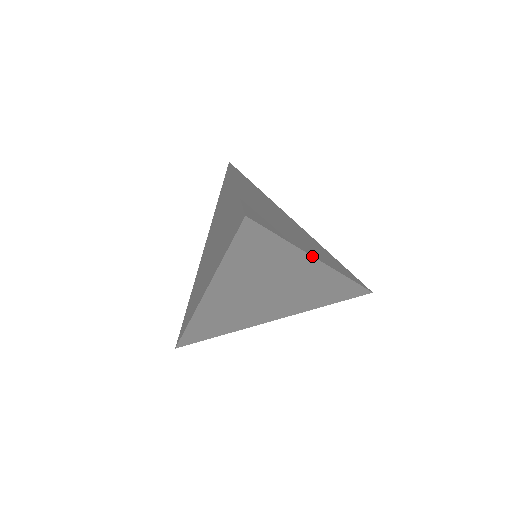
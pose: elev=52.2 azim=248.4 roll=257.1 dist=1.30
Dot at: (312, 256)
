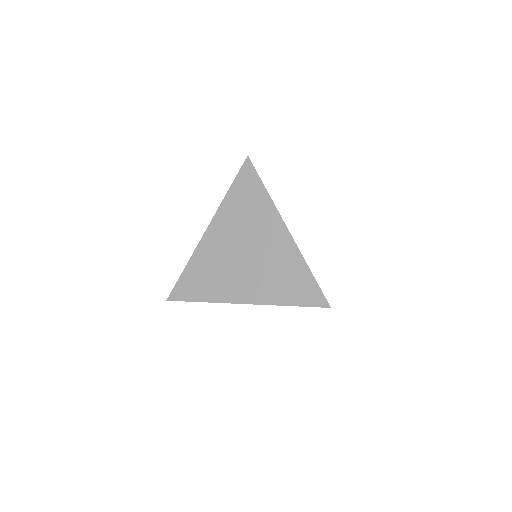
Dot at: occluded
